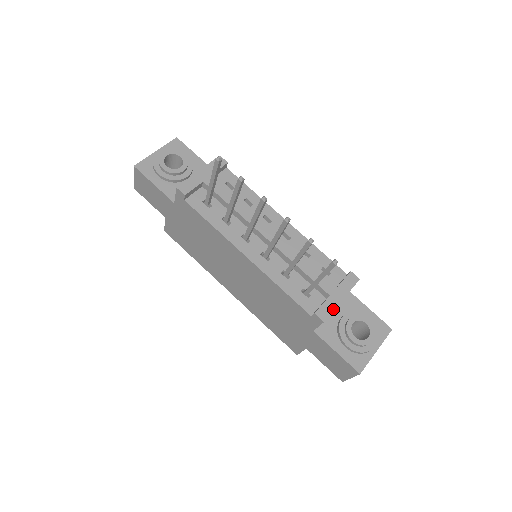
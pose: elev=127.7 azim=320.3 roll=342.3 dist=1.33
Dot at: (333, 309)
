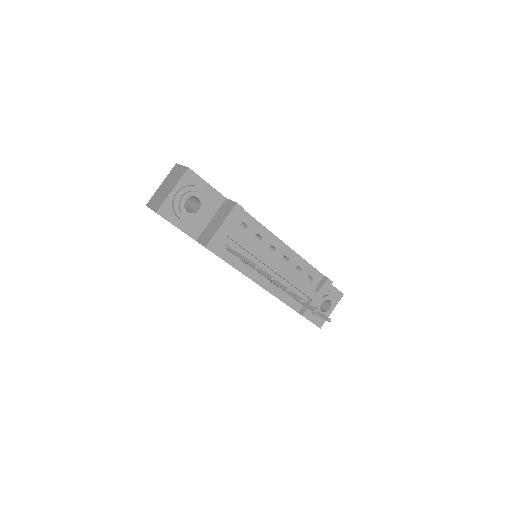
Dot at: occluded
